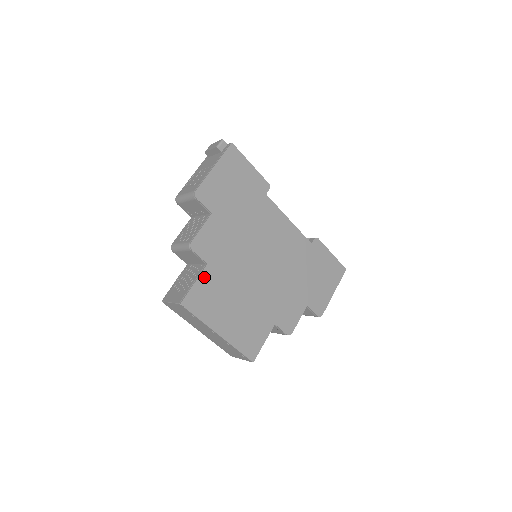
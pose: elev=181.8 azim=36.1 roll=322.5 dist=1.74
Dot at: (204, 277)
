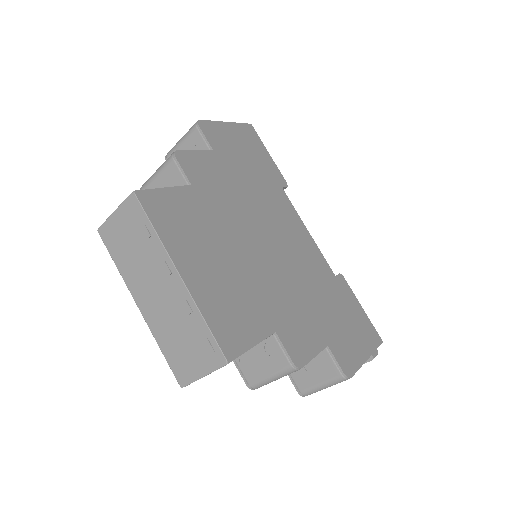
Dot at: (182, 193)
